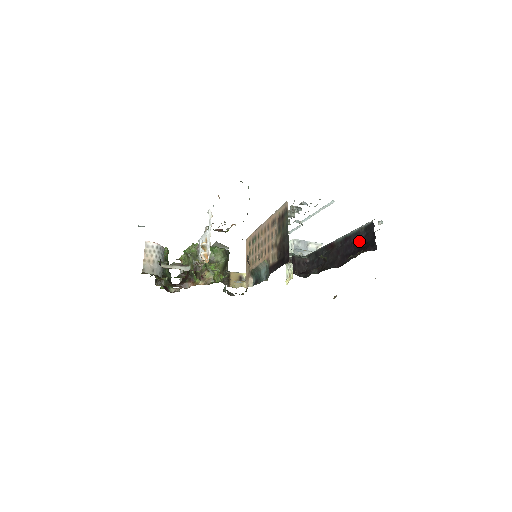
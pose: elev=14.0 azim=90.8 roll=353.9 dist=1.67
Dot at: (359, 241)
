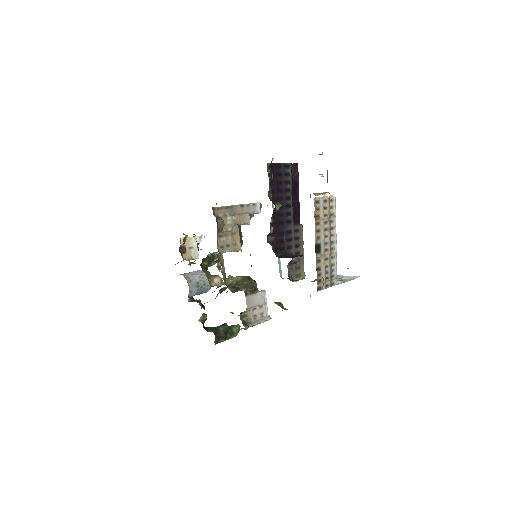
Dot at: occluded
